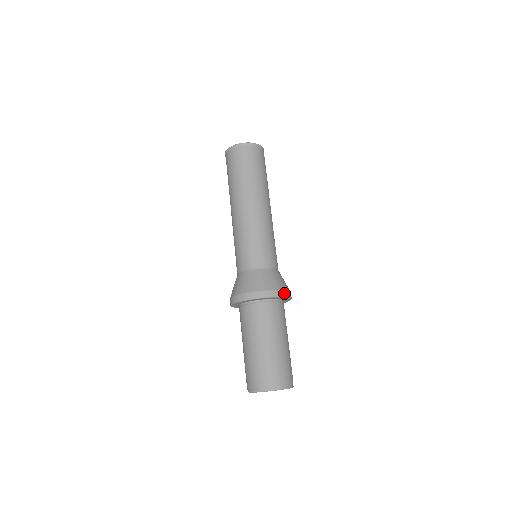
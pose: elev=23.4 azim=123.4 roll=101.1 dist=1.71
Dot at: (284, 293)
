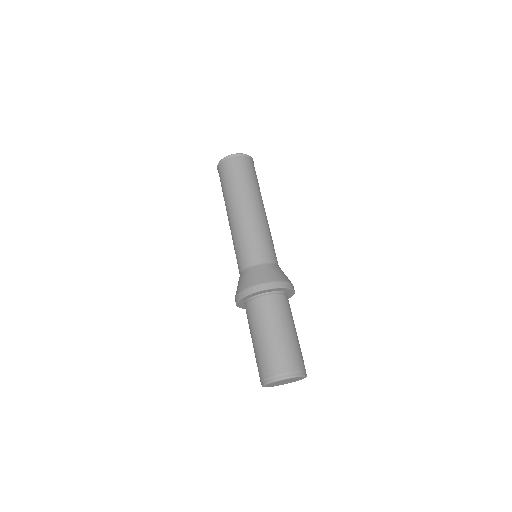
Dot at: (291, 285)
